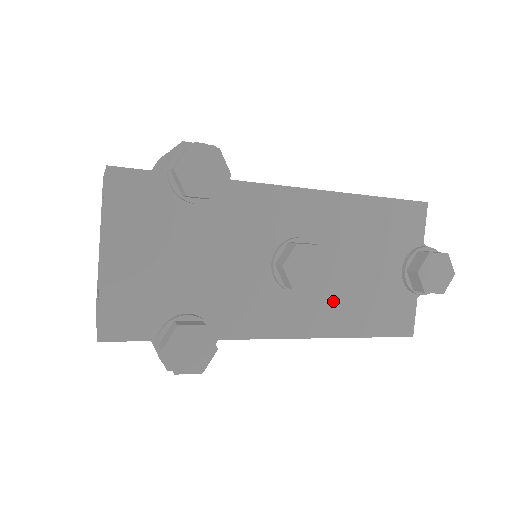
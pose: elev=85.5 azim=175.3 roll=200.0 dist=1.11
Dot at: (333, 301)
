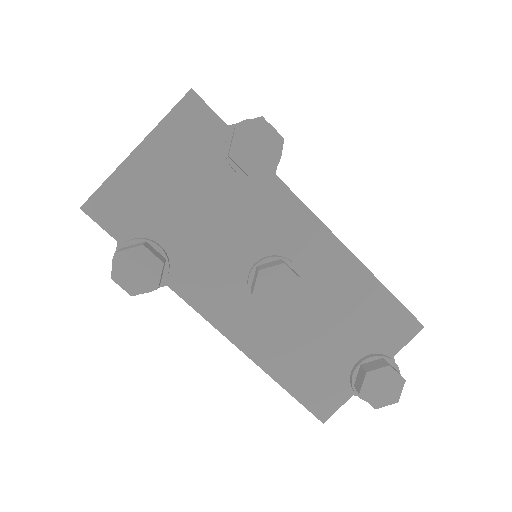
Dot at: (280, 336)
